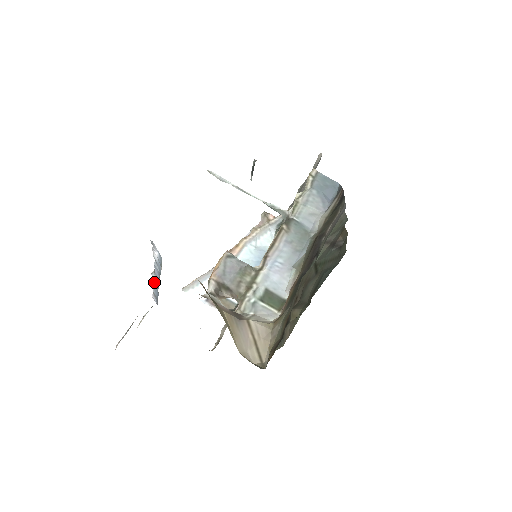
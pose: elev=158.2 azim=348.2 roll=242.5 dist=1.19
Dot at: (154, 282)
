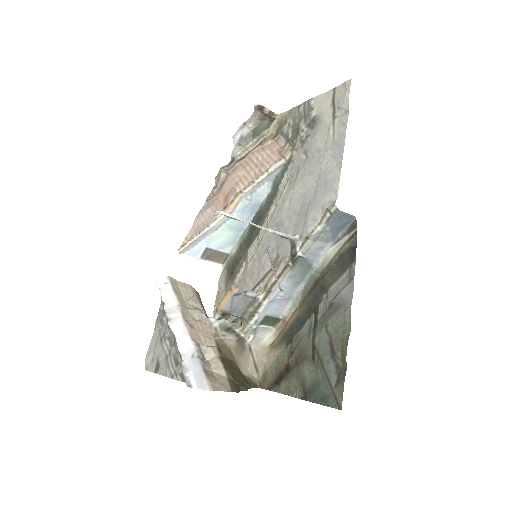
Dot at: (169, 319)
